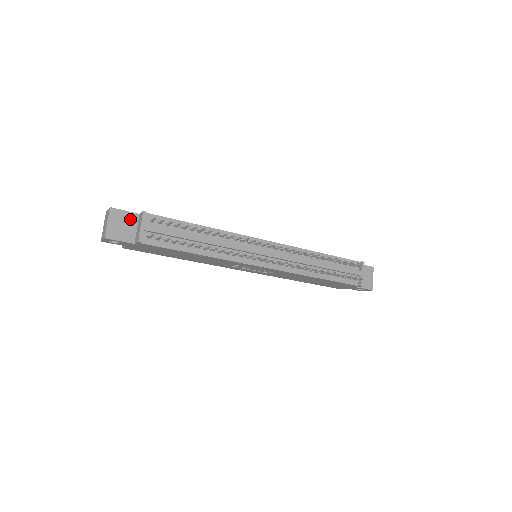
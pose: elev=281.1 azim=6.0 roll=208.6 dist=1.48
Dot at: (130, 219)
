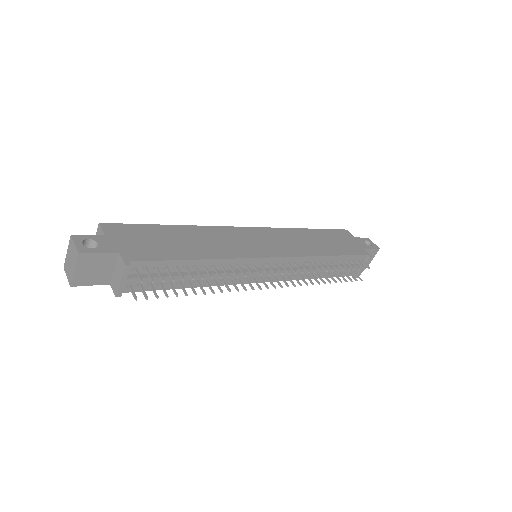
Dot at: (106, 261)
